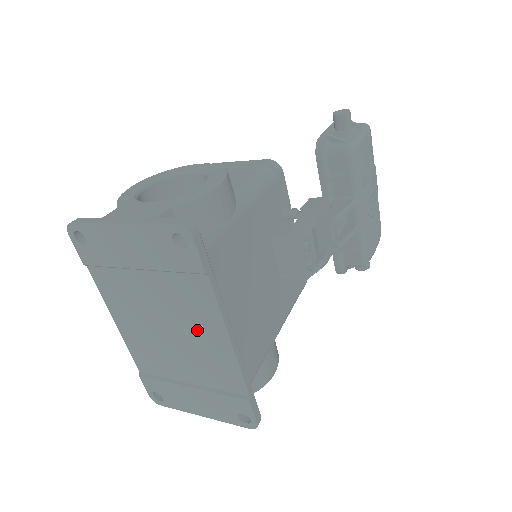
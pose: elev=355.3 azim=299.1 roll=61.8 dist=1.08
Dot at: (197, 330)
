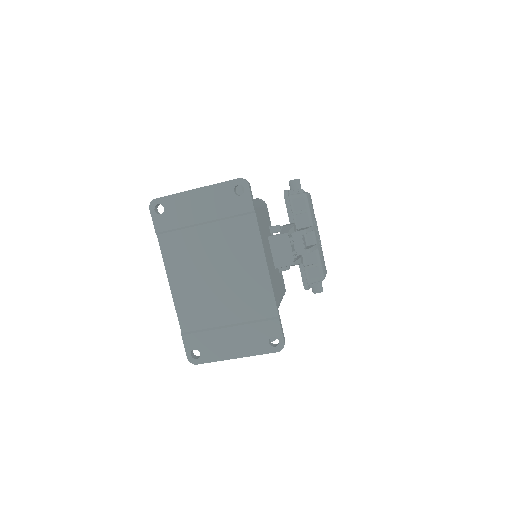
Dot at: (241, 265)
